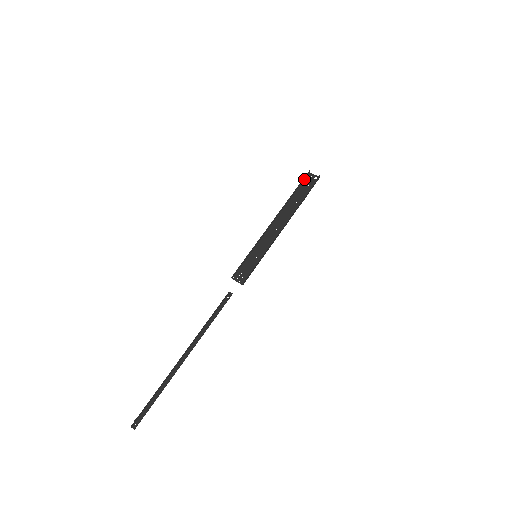
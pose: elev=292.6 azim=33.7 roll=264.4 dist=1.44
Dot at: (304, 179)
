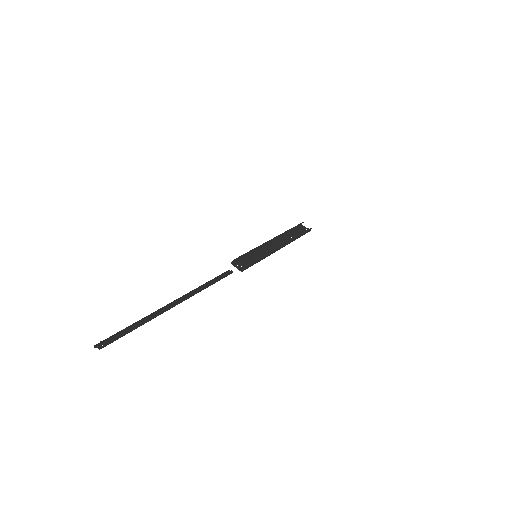
Dot at: (298, 226)
